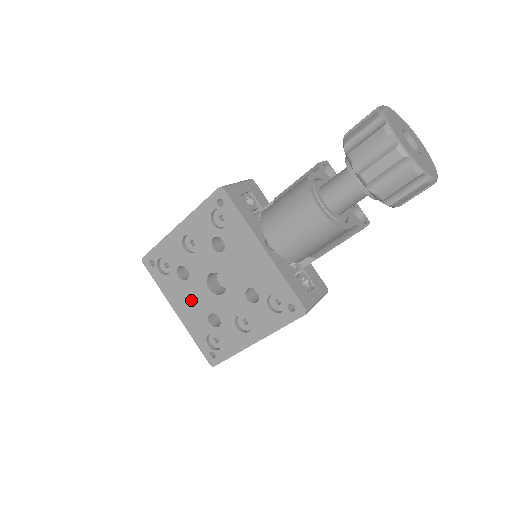
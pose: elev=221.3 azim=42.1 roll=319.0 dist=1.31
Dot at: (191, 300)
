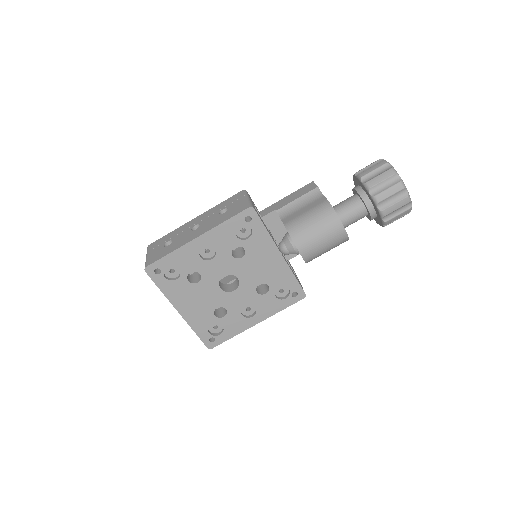
Dot at: (199, 299)
